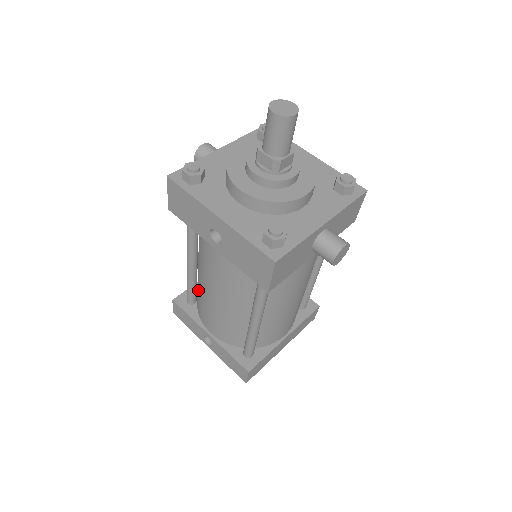
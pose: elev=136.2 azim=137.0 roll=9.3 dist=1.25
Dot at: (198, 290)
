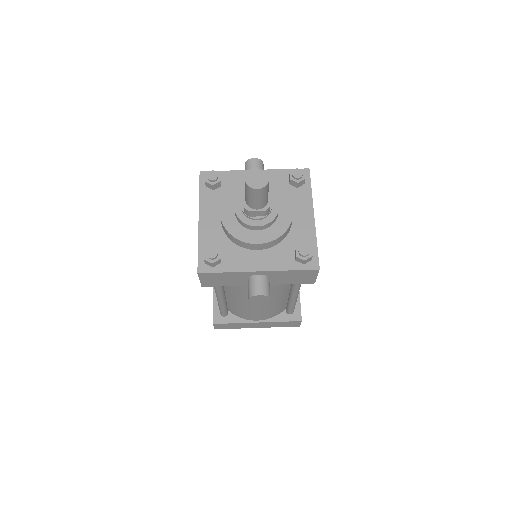
Dot at: occluded
